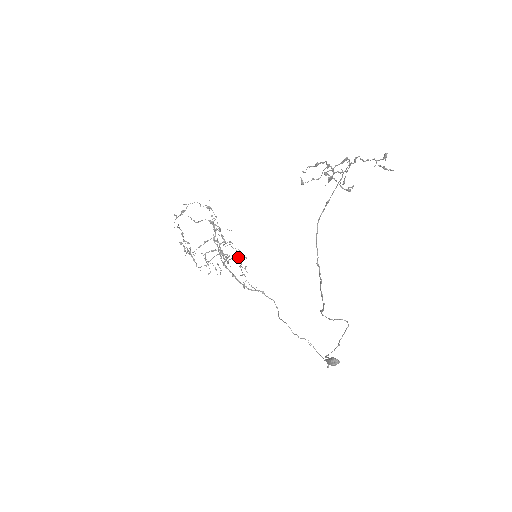
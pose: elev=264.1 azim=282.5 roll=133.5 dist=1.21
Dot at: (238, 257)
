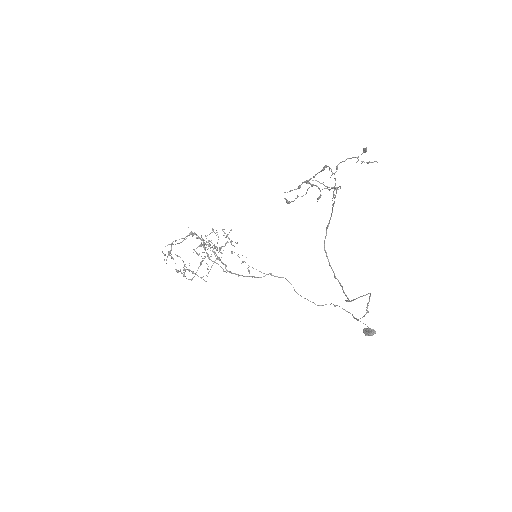
Dot at: (228, 242)
